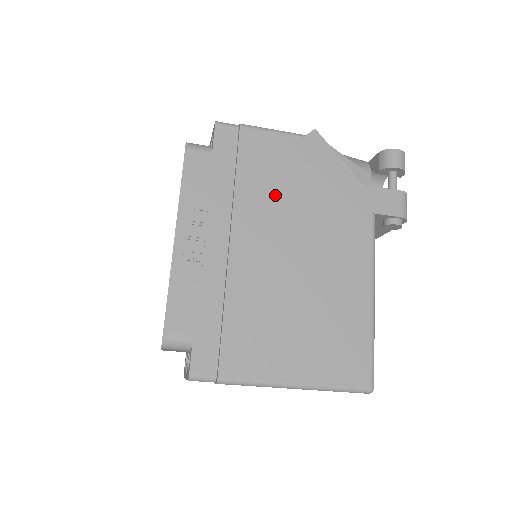
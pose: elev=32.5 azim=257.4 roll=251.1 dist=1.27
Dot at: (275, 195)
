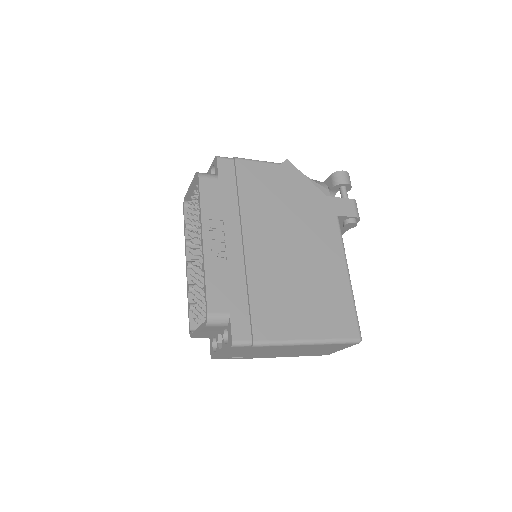
Dot at: (268, 206)
